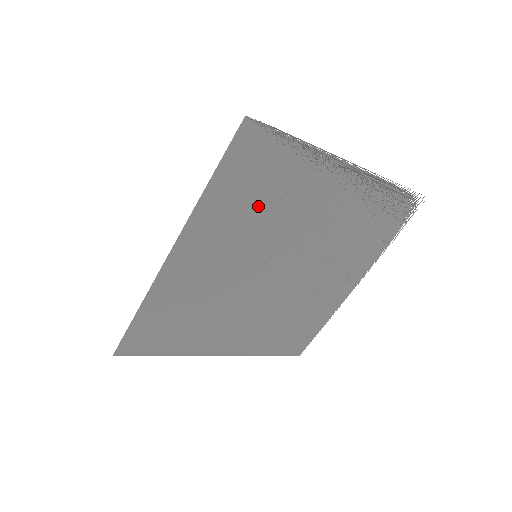
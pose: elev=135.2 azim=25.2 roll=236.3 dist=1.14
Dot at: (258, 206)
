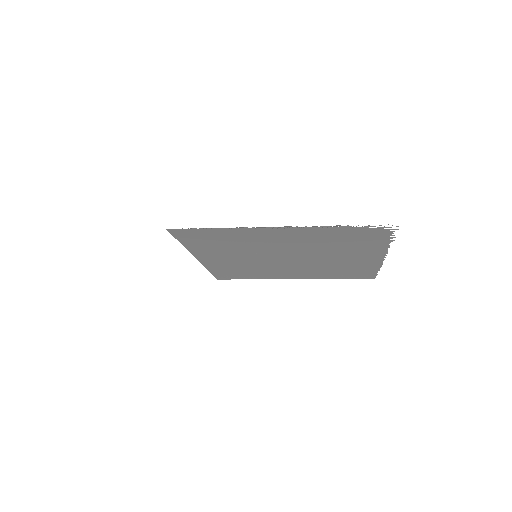
Dot at: (225, 245)
